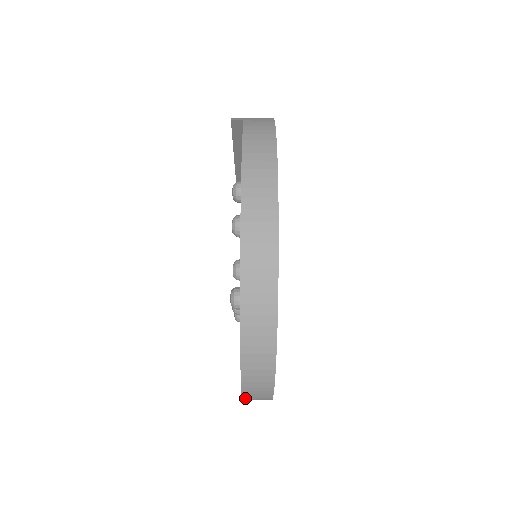
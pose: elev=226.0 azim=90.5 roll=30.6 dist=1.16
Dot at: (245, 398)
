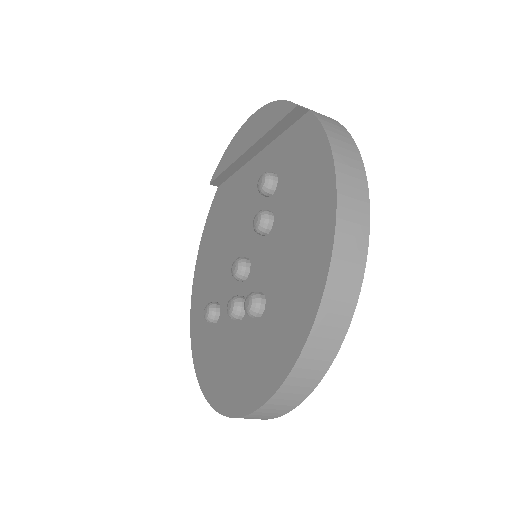
Dot at: (242, 417)
